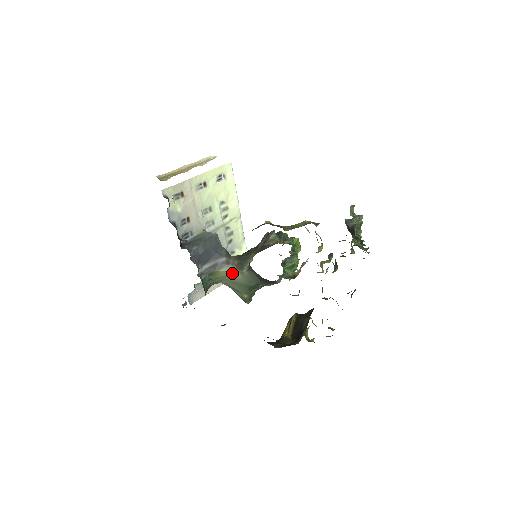
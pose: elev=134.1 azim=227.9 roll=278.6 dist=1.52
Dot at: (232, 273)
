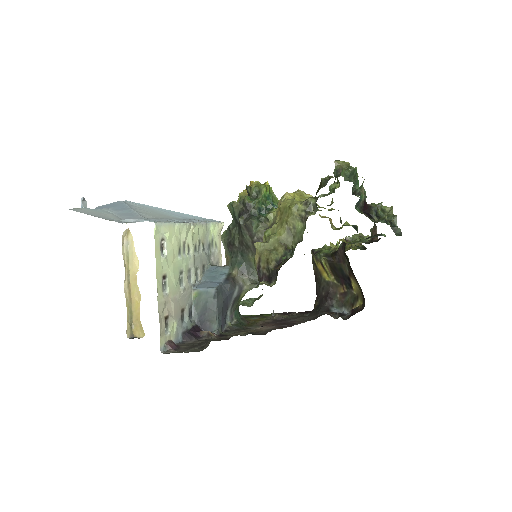
Dot at: (251, 289)
